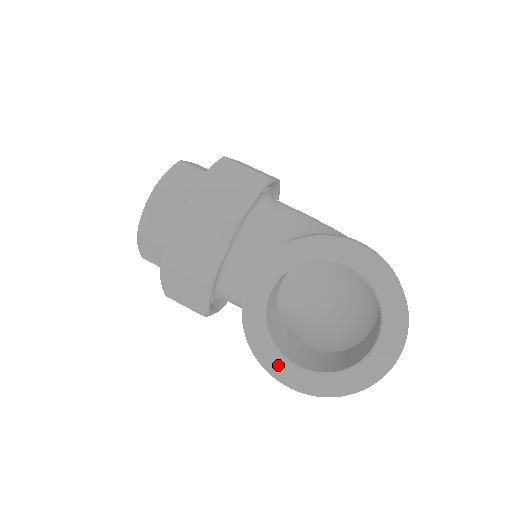
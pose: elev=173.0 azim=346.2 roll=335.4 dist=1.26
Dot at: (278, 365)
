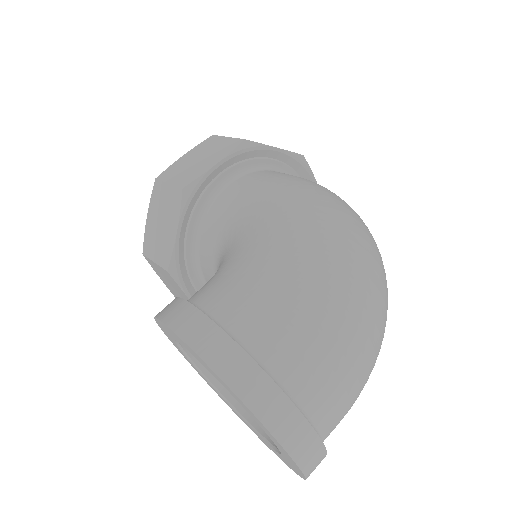
Dot at: (248, 425)
